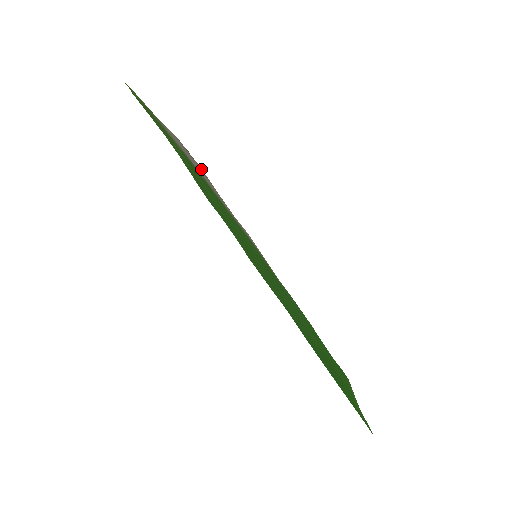
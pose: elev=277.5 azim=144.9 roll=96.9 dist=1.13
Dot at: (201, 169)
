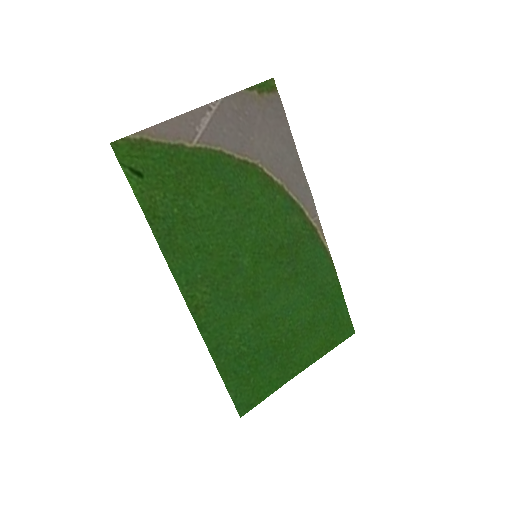
Dot at: (278, 112)
